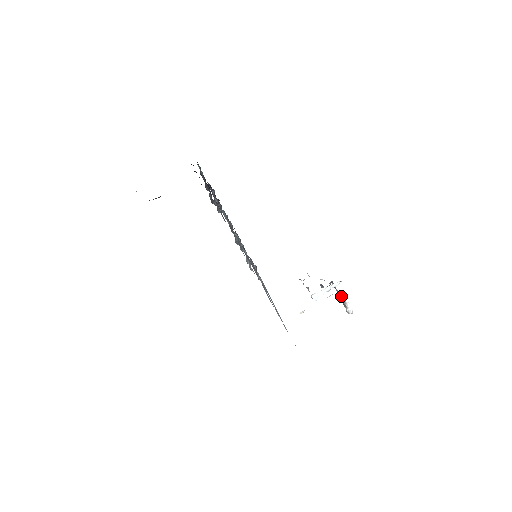
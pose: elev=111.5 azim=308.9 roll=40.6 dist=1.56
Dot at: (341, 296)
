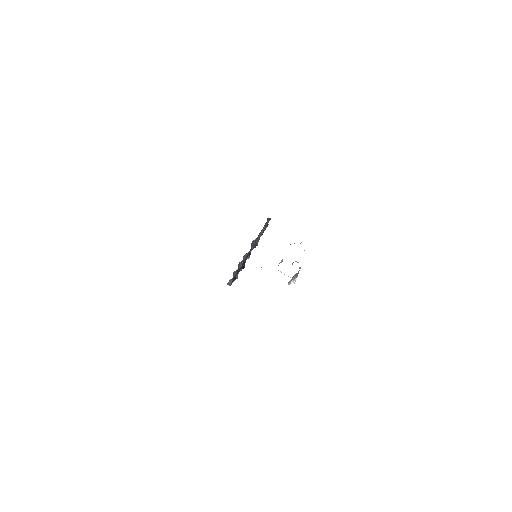
Dot at: (296, 276)
